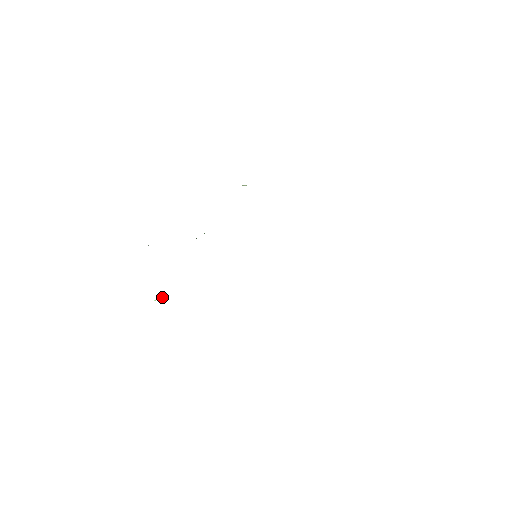
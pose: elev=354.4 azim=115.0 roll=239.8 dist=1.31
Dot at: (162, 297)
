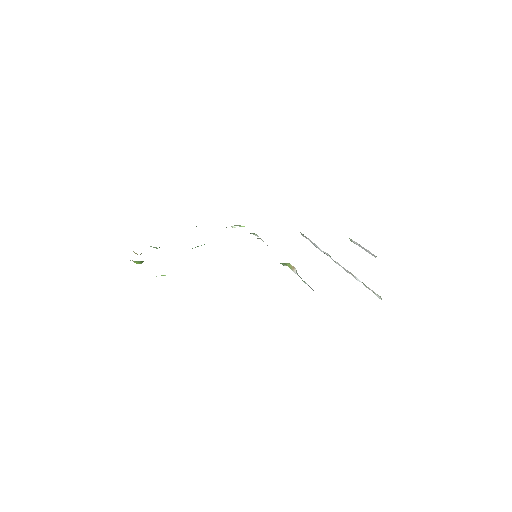
Dot at: occluded
